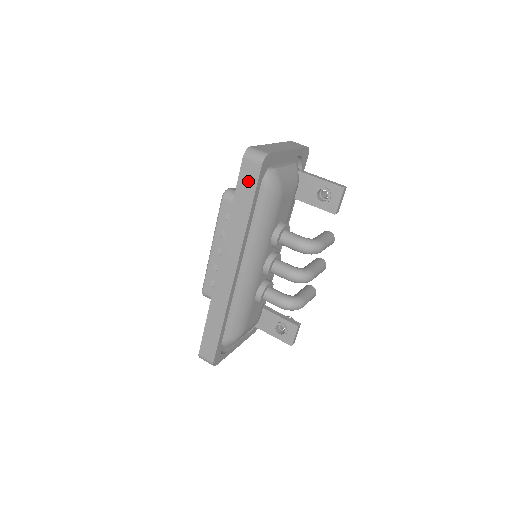
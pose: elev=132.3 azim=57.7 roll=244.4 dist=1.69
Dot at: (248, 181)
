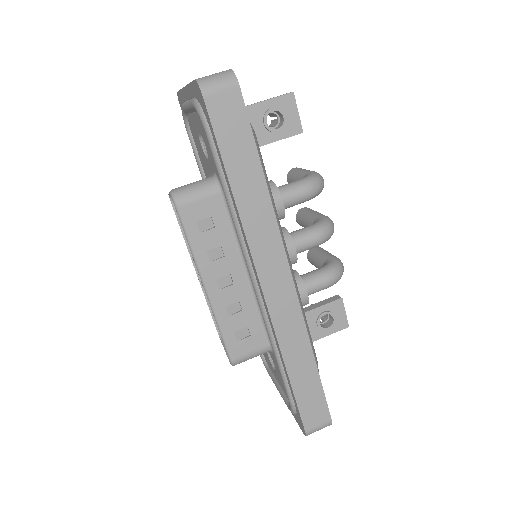
Dot at: (233, 127)
